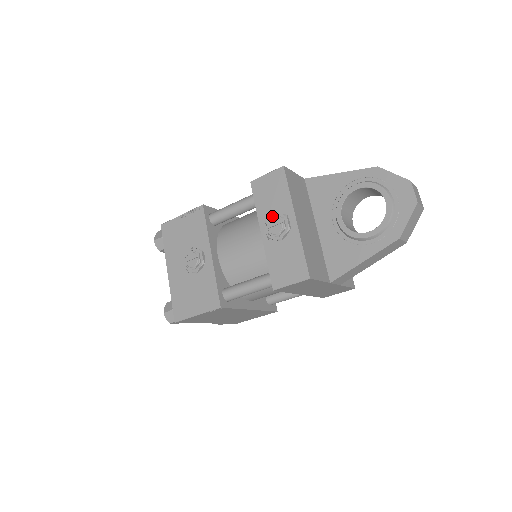
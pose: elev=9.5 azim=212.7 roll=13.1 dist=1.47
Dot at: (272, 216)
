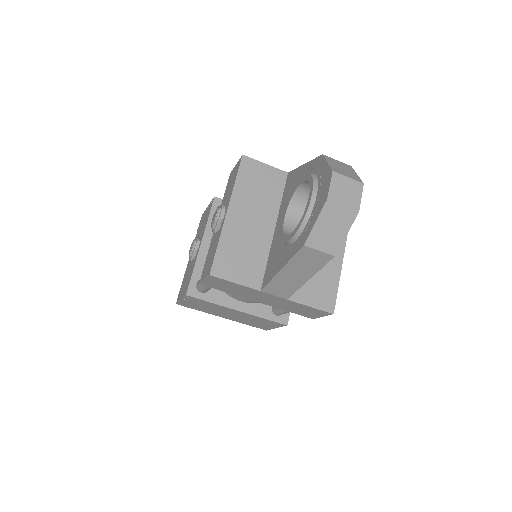
Dot at: occluded
